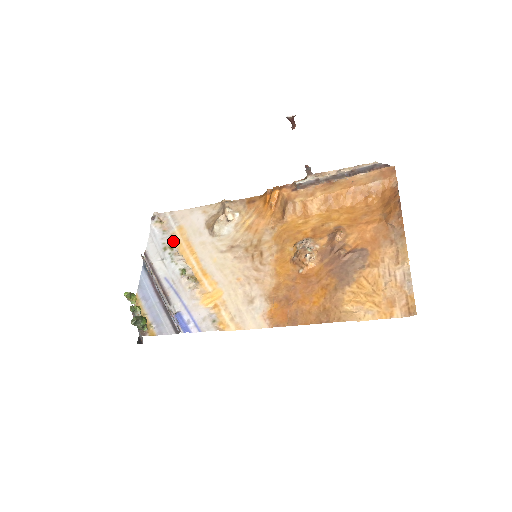
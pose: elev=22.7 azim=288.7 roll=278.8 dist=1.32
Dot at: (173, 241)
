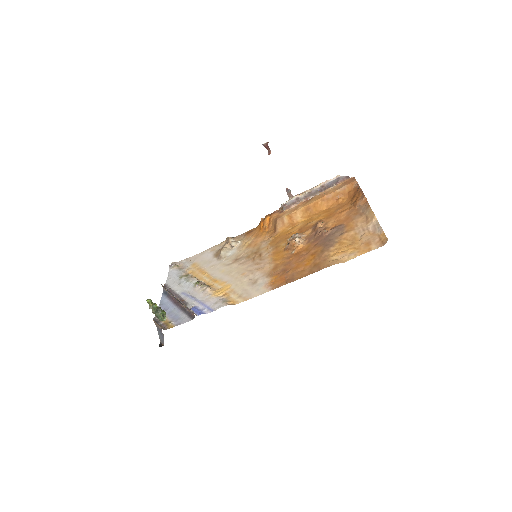
Dot at: (188, 273)
